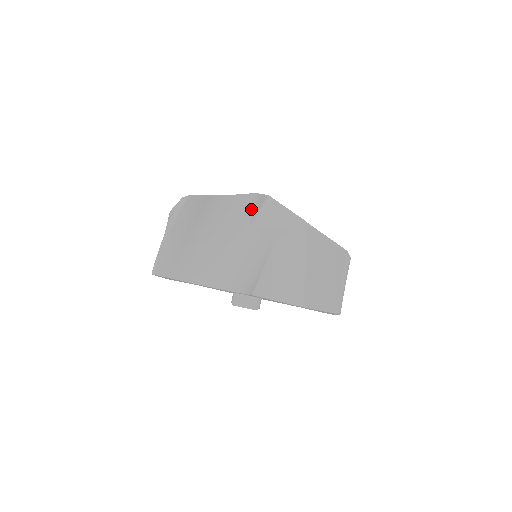
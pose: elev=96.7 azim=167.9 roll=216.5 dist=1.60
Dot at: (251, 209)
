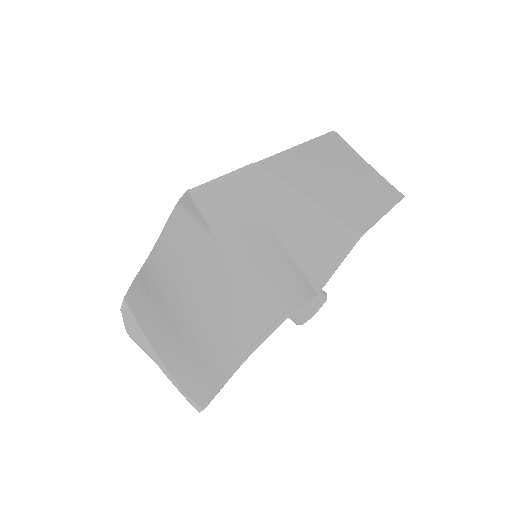
Dot at: (194, 223)
